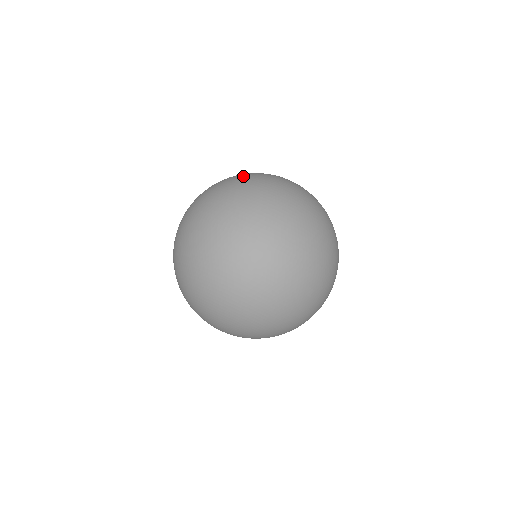
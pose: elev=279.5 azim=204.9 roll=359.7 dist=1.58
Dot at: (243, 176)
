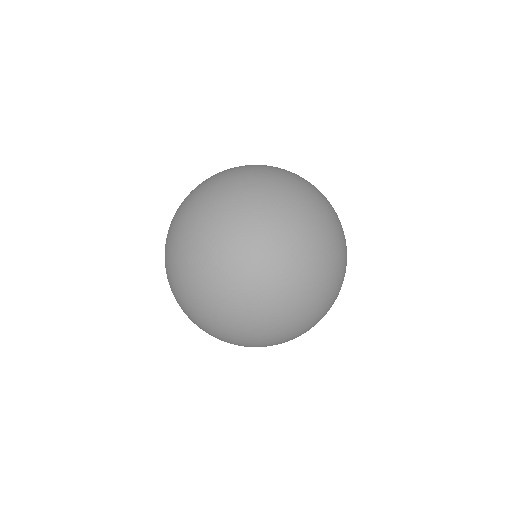
Dot at: (275, 178)
